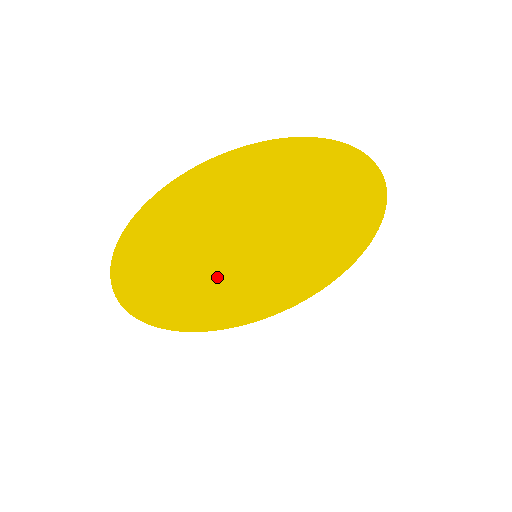
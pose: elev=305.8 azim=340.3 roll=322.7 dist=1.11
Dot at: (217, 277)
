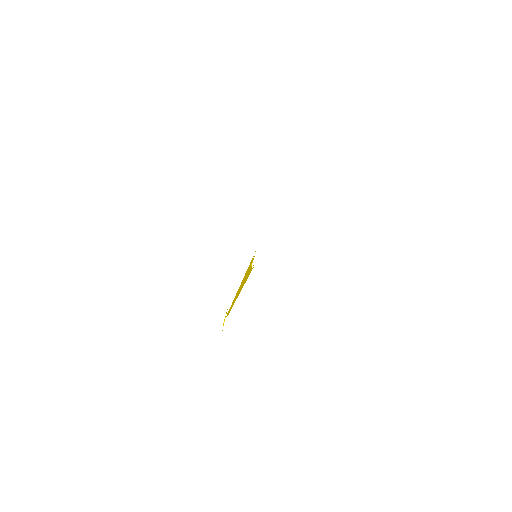
Dot at: occluded
